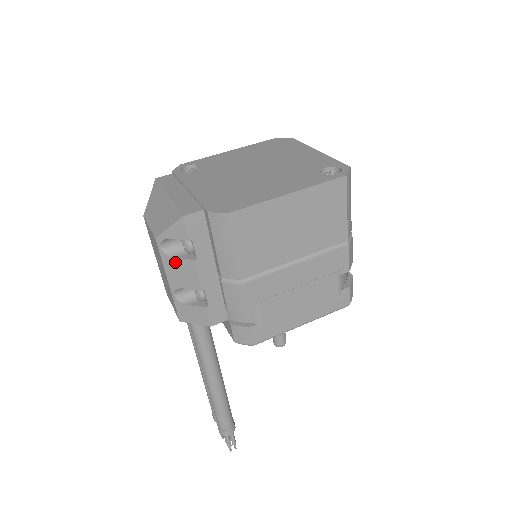
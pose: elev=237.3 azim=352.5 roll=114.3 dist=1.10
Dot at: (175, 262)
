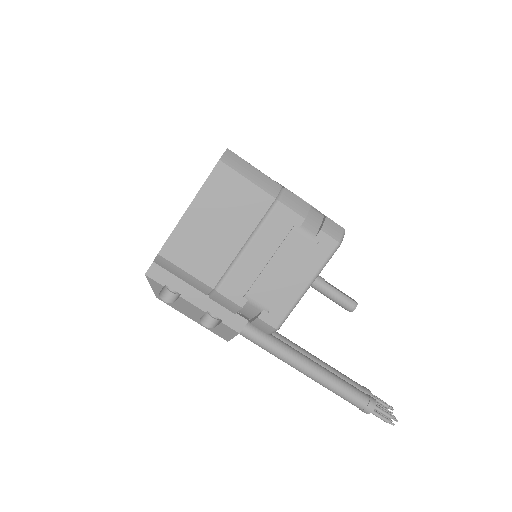
Dot at: (178, 305)
